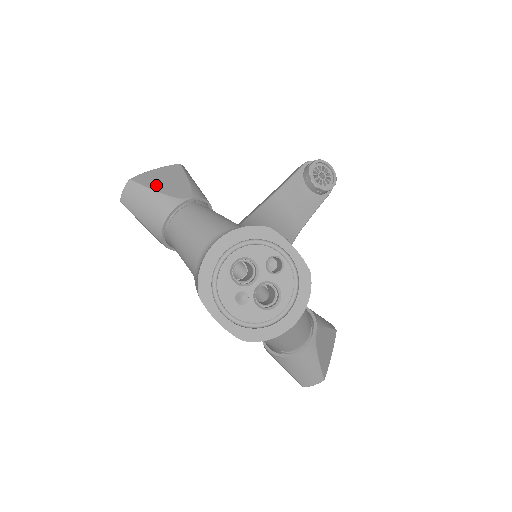
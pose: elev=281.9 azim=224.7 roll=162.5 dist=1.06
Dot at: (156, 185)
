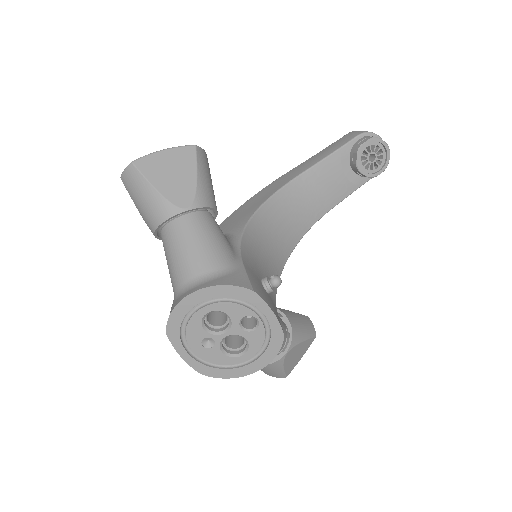
Dot at: (158, 179)
